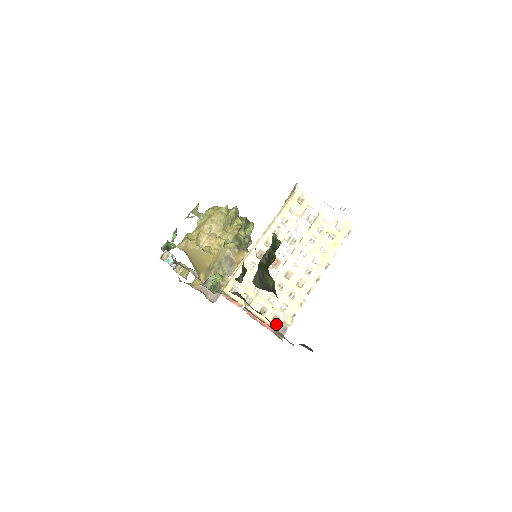
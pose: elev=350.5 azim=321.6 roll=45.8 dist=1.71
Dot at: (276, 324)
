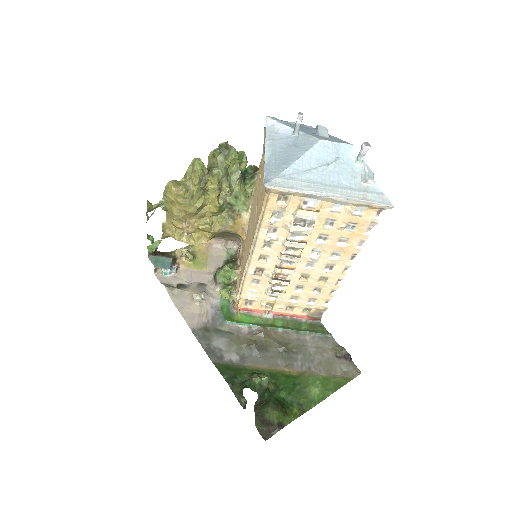
Dot at: (309, 313)
